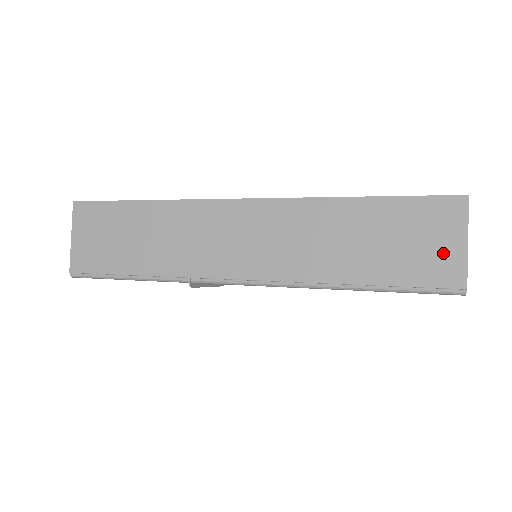
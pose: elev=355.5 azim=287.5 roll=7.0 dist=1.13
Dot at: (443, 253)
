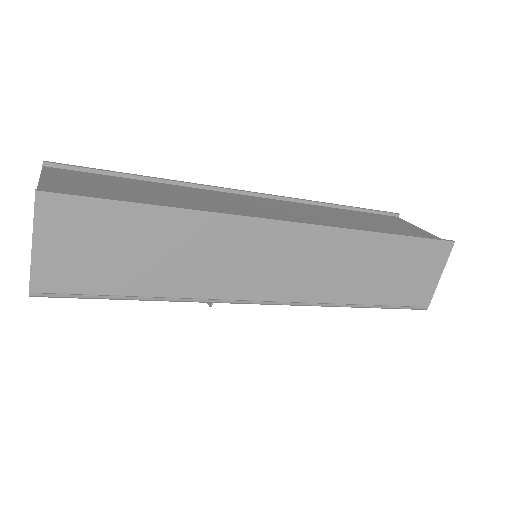
Dot at: (425, 282)
